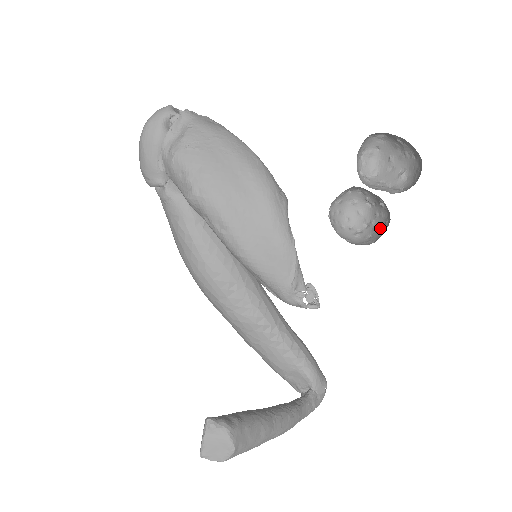
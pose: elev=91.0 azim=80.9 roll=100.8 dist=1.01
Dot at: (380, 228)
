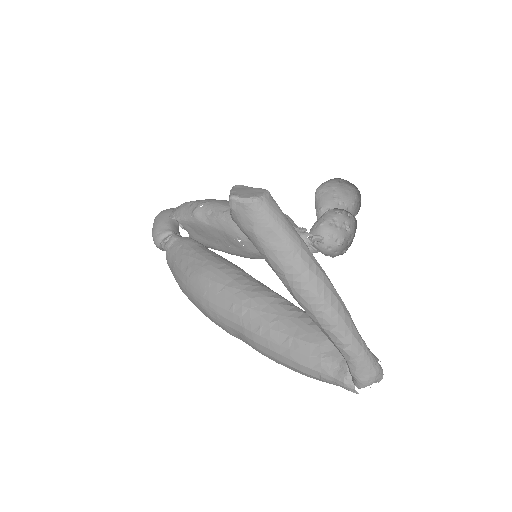
Dot at: (354, 236)
